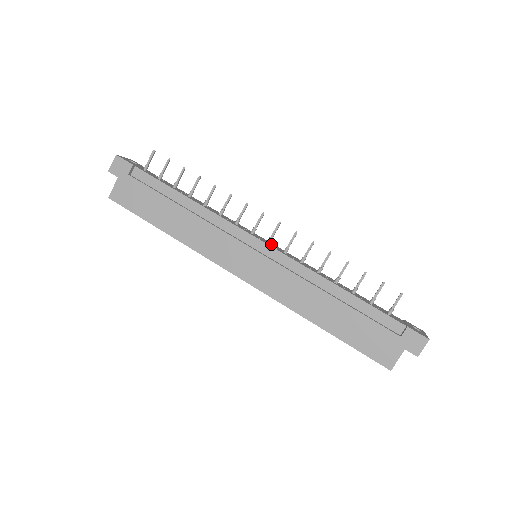
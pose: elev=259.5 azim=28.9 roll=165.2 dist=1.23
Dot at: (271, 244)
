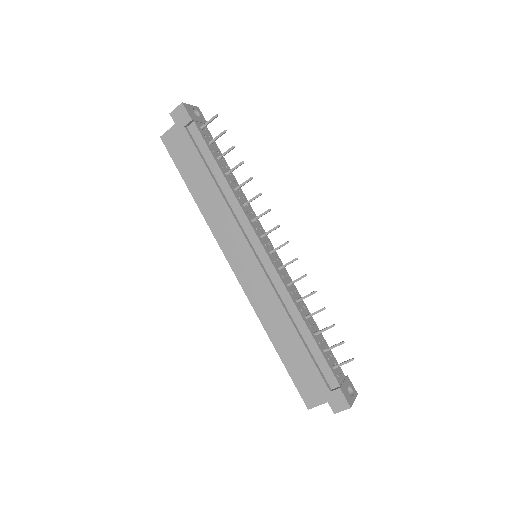
Dot at: (273, 253)
